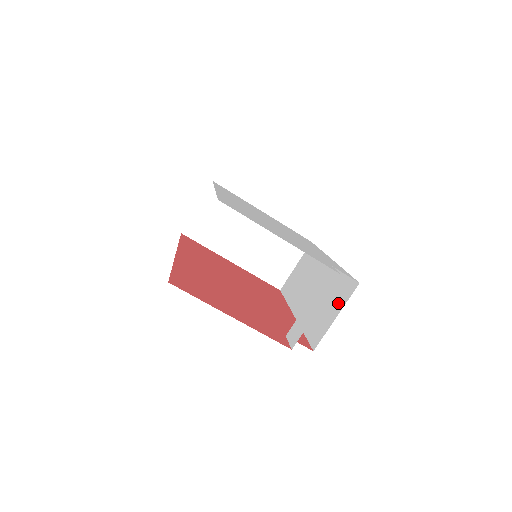
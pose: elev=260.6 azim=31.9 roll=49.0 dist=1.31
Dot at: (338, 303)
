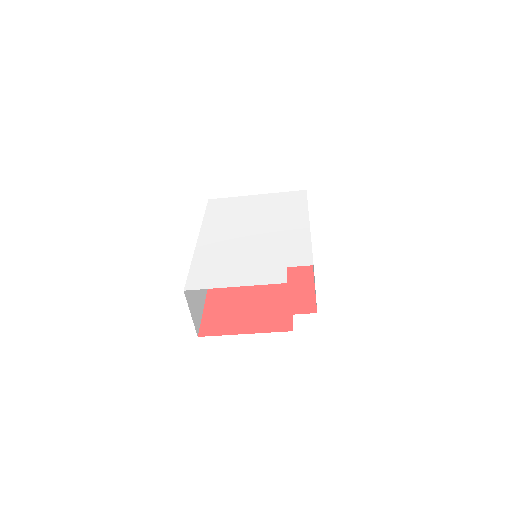
Dot at: (314, 277)
